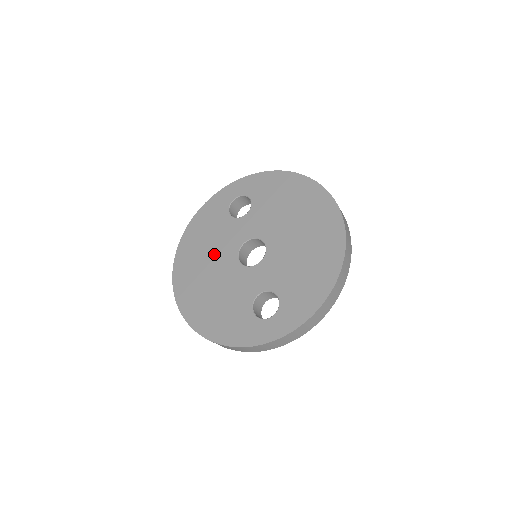
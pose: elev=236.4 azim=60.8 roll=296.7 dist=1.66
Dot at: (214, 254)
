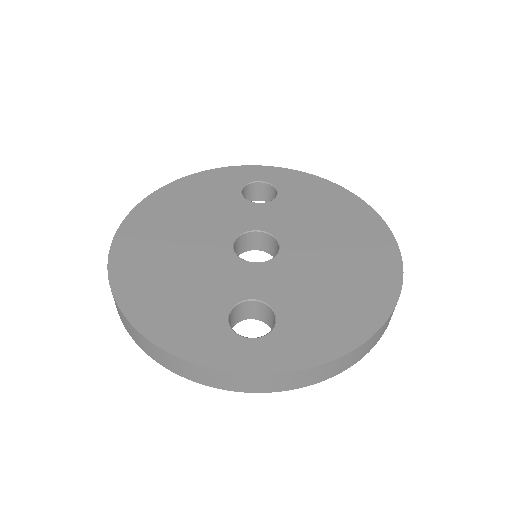
Dot at: (199, 225)
